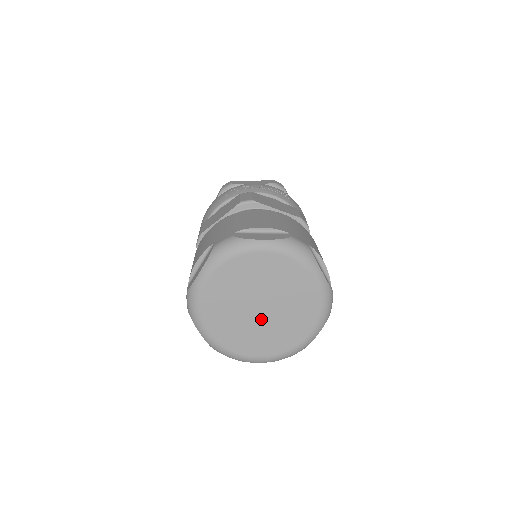
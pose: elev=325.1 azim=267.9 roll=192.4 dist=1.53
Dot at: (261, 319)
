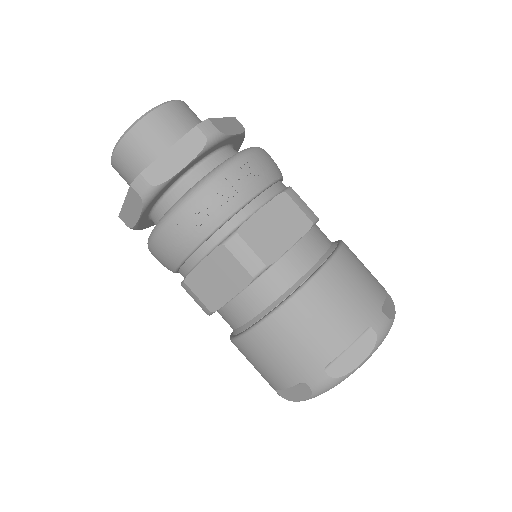
Dot at: occluded
